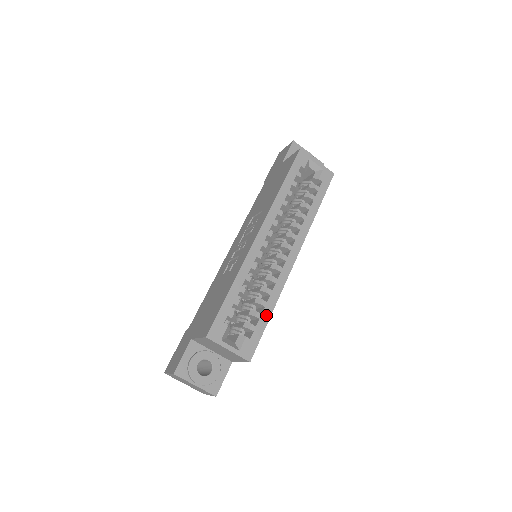
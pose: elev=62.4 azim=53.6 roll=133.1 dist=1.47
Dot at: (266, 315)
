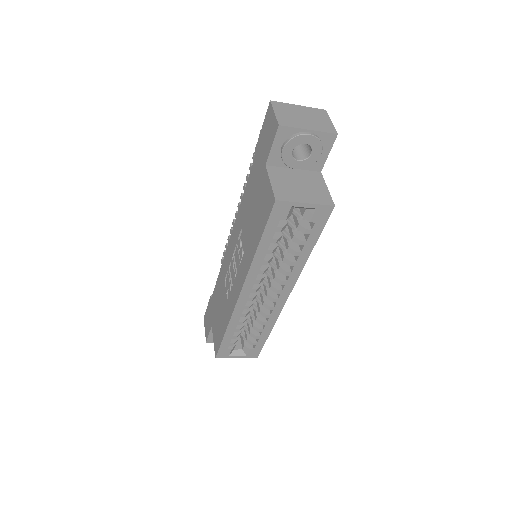
Dot at: (265, 335)
